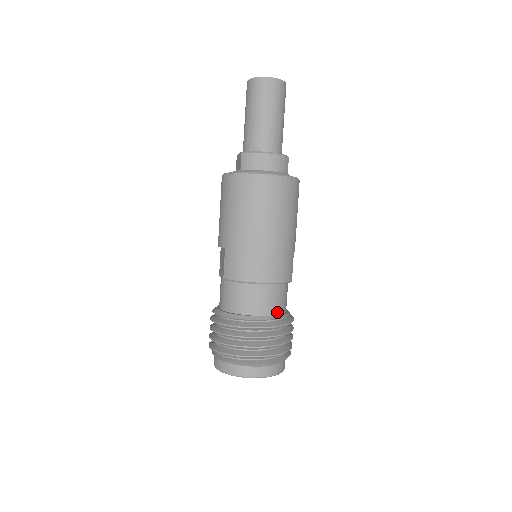
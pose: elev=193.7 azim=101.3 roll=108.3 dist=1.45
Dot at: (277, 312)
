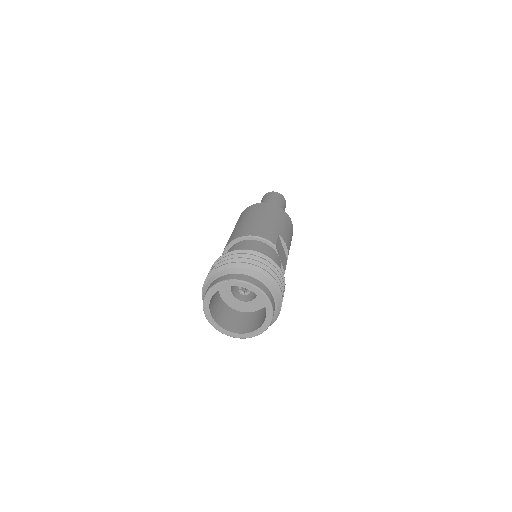
Dot at: occluded
